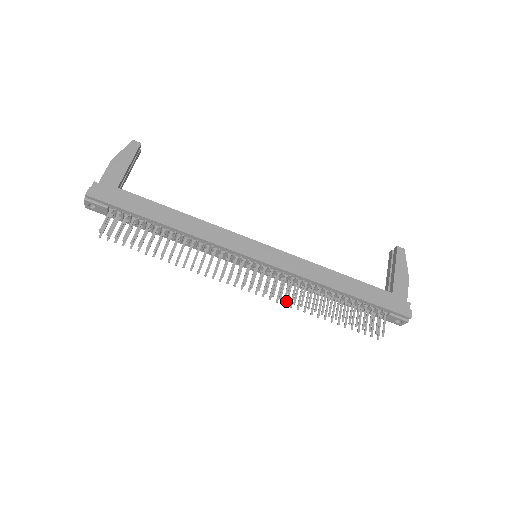
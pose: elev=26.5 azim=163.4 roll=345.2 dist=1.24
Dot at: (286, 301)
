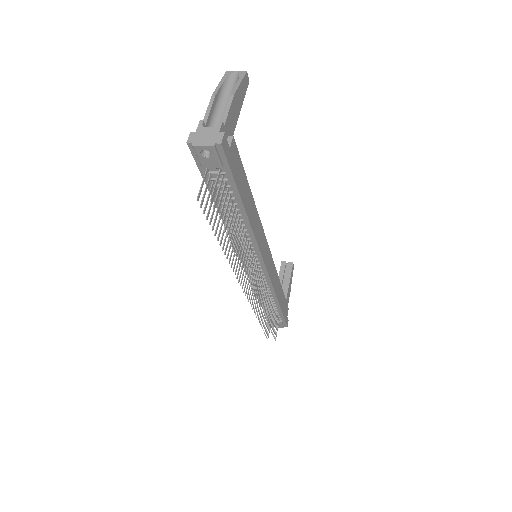
Dot at: (260, 308)
